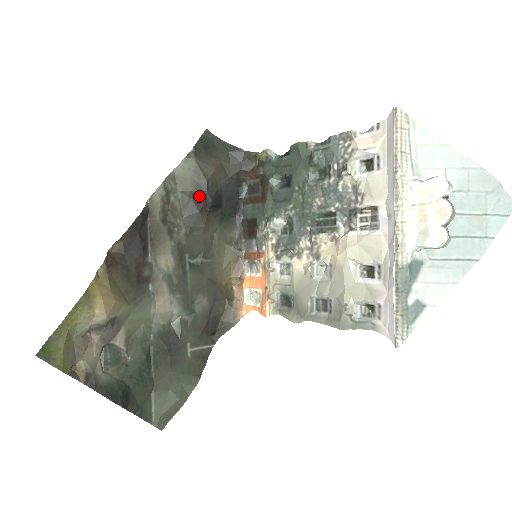
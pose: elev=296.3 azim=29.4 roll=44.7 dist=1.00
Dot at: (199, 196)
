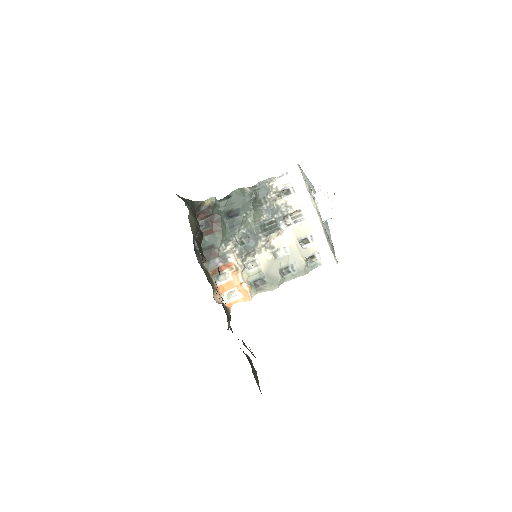
Dot at: (199, 234)
